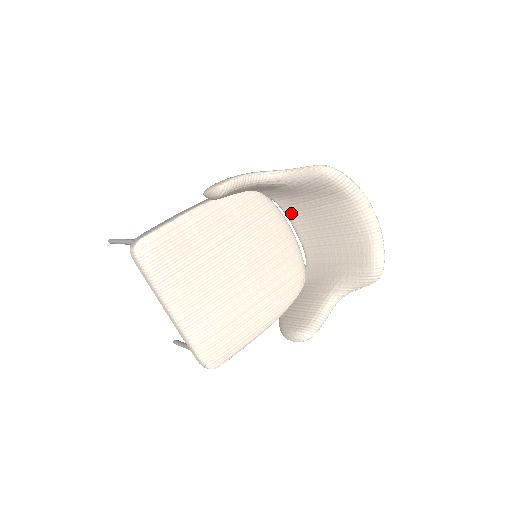
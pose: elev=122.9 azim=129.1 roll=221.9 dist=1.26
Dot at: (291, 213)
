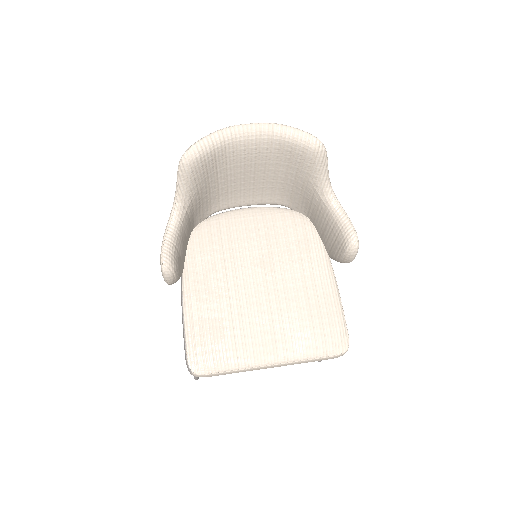
Dot at: (228, 204)
